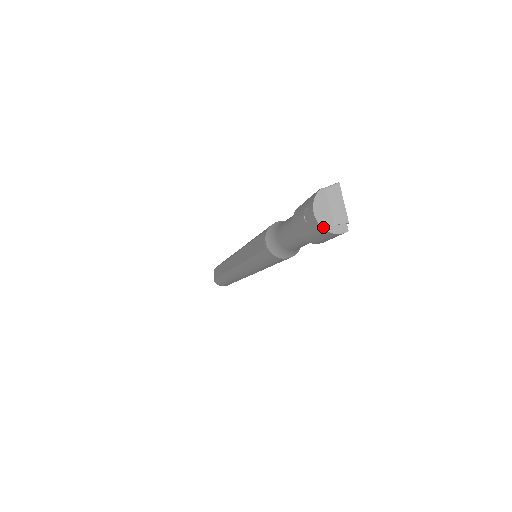
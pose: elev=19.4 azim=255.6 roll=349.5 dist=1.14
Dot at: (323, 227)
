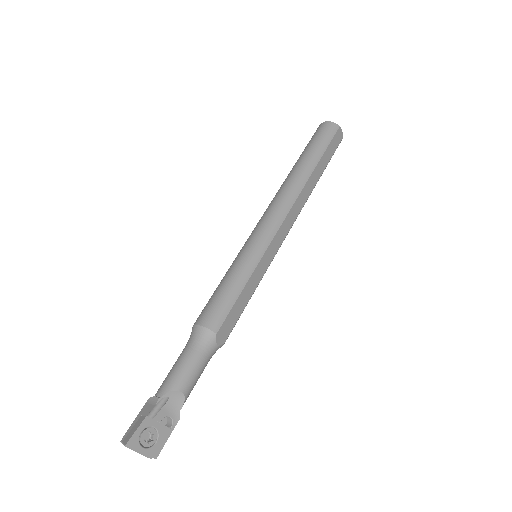
Dot at: occluded
